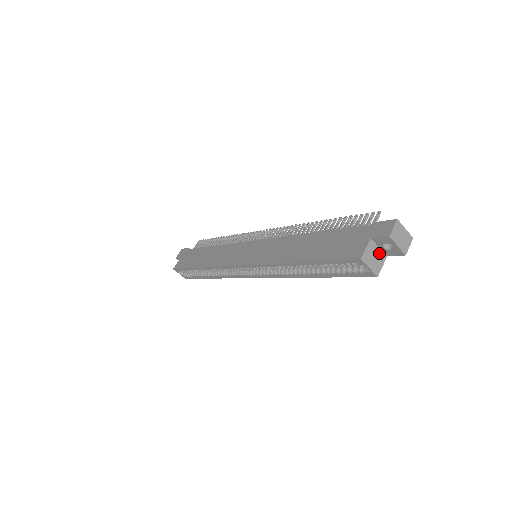
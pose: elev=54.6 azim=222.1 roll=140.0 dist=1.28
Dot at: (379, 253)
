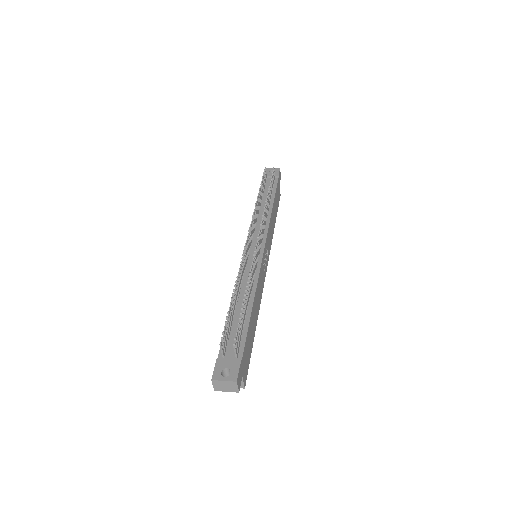
Dot at: occluded
